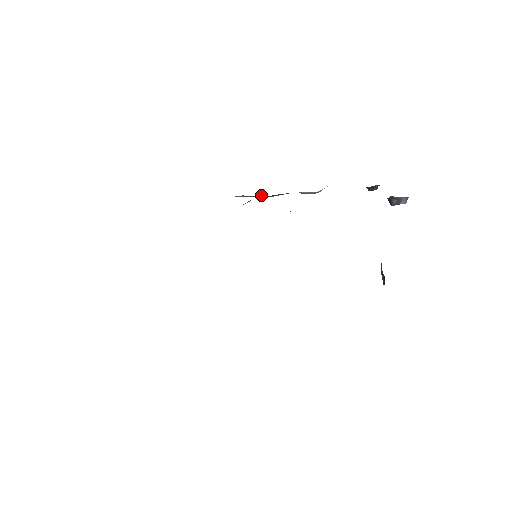
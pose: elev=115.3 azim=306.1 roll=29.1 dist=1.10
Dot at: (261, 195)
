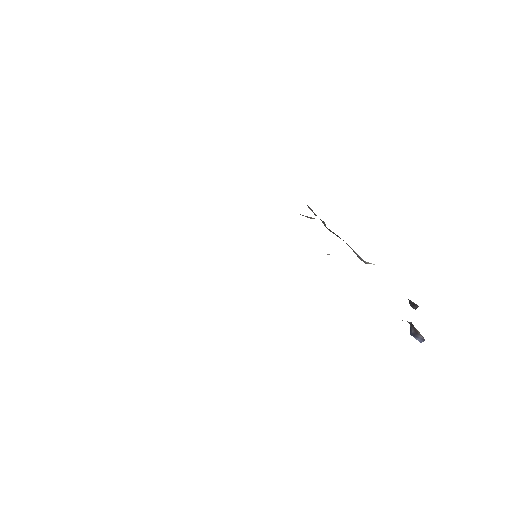
Dot at: (324, 222)
